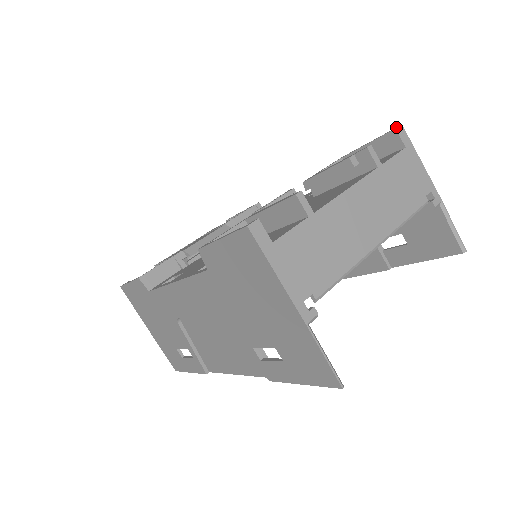
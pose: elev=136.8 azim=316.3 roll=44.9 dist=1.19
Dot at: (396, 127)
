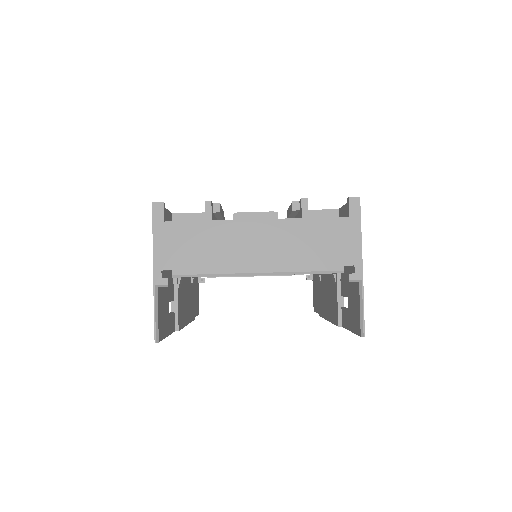
Dot at: (358, 197)
